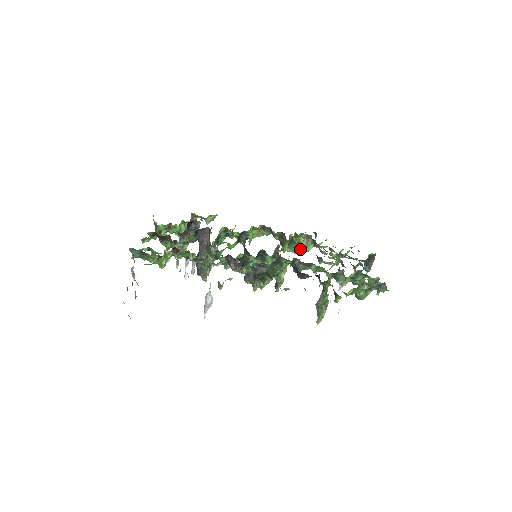
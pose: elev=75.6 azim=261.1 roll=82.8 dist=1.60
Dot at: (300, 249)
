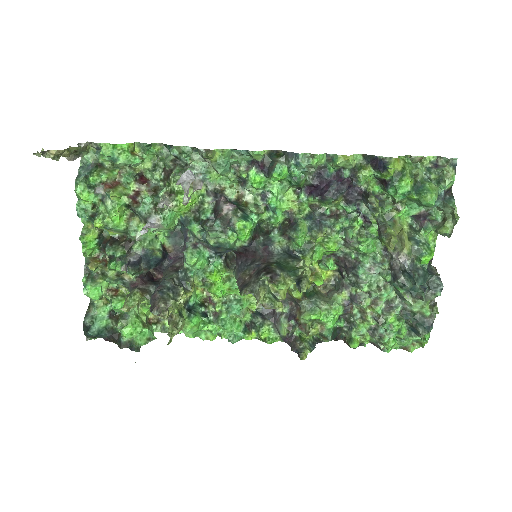
Dot at: (324, 309)
